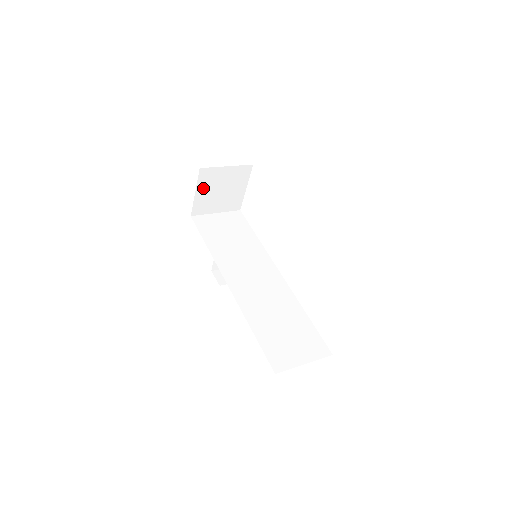
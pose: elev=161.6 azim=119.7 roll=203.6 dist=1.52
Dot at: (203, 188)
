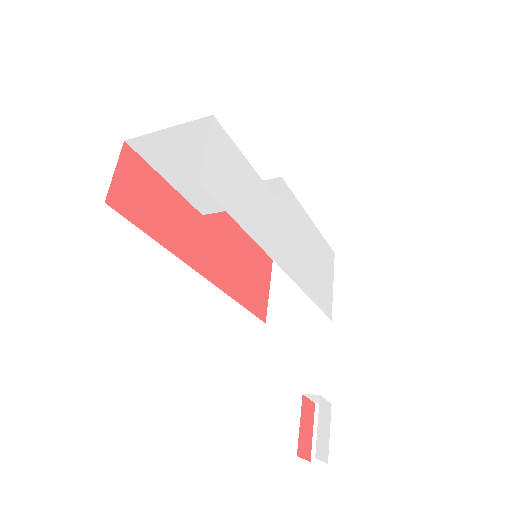
Dot at: (278, 285)
